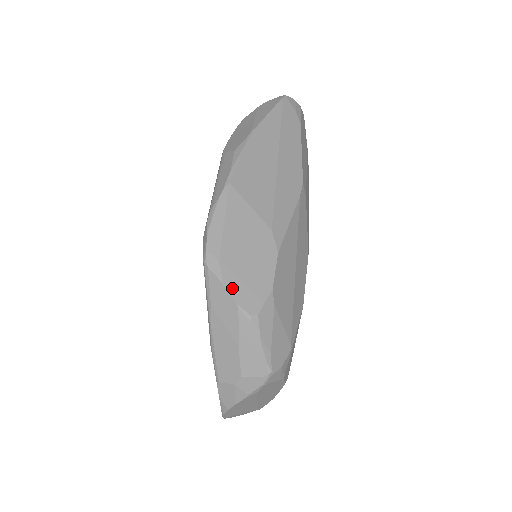
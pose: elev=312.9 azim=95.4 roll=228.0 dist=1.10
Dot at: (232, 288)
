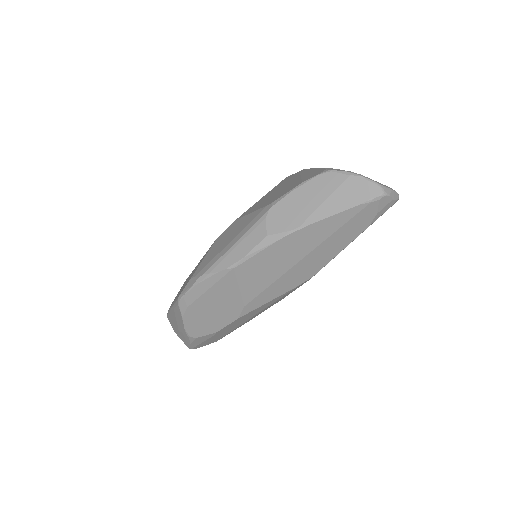
Dot at: (187, 322)
